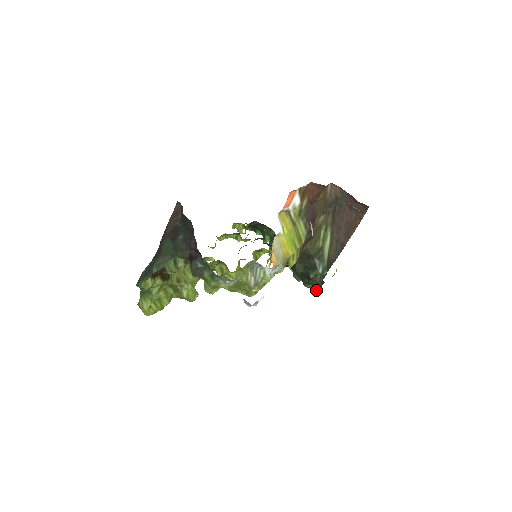
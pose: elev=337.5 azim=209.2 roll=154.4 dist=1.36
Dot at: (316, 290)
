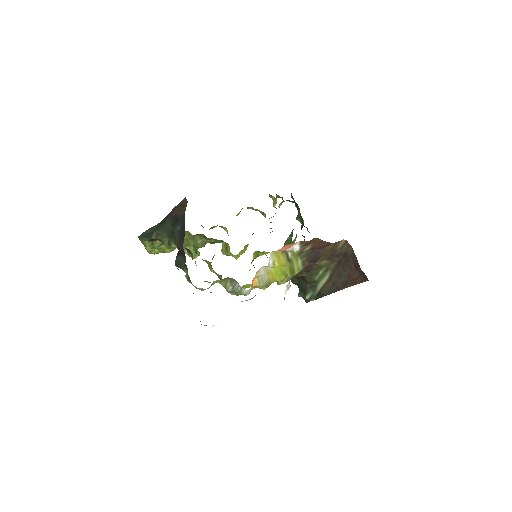
Dot at: occluded
